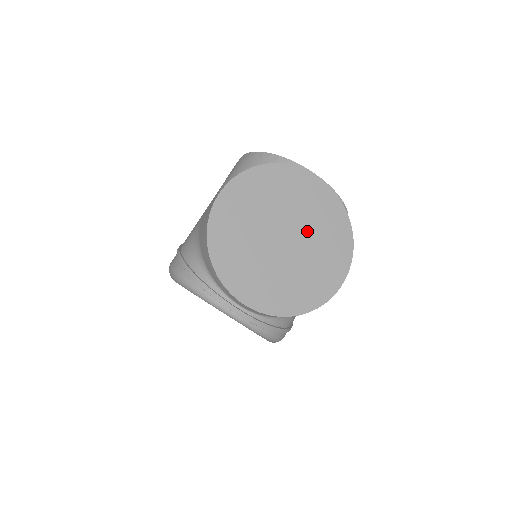
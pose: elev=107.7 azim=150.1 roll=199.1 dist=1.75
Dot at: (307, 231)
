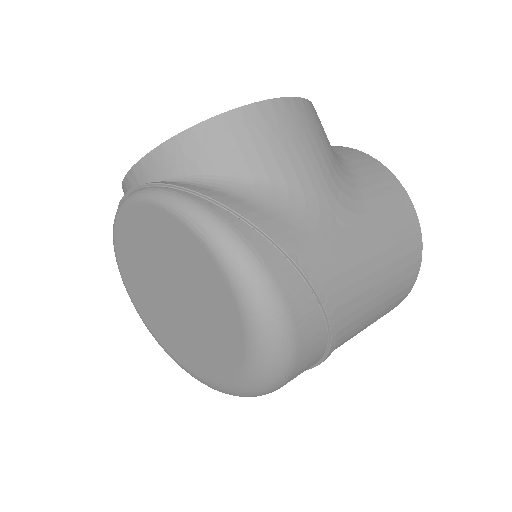
Dot at: occluded
